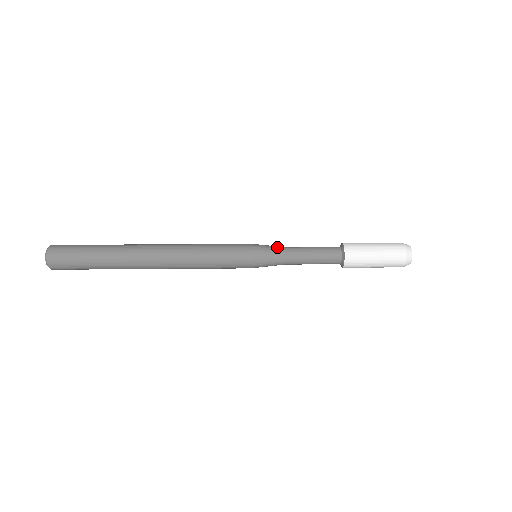
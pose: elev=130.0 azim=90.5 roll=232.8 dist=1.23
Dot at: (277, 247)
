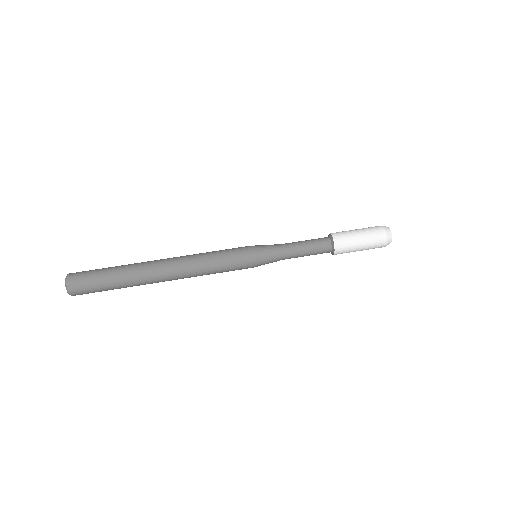
Dot at: (276, 255)
